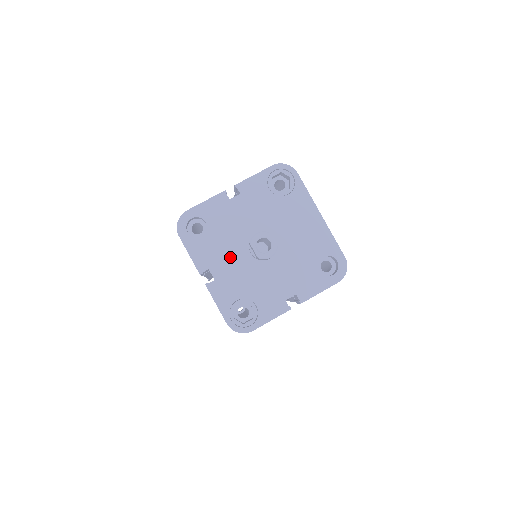
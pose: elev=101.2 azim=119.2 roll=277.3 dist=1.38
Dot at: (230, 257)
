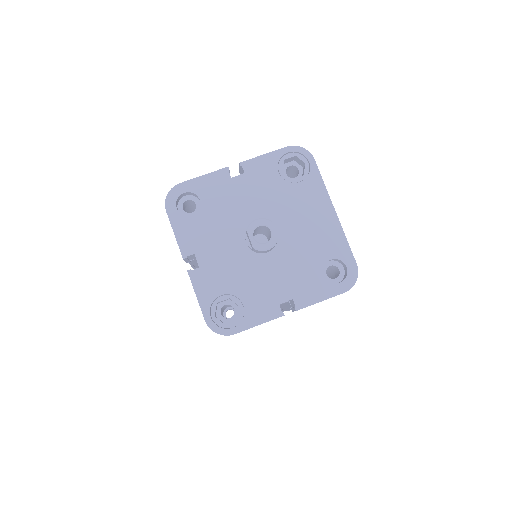
Dot at: (221, 244)
